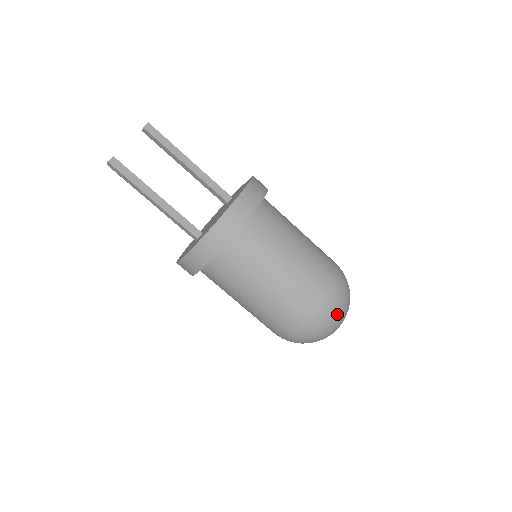
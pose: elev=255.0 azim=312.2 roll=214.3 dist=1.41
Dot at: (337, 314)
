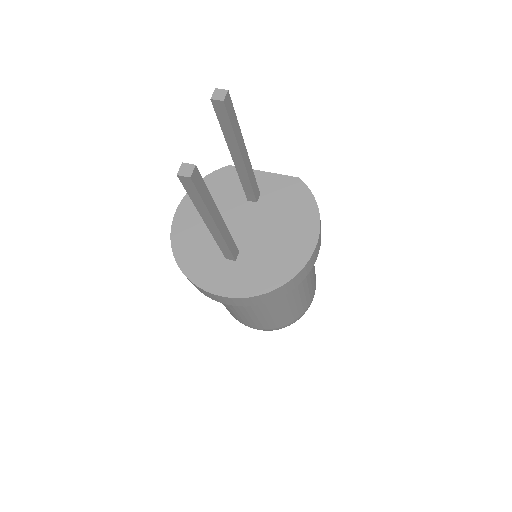
Dot at: occluded
